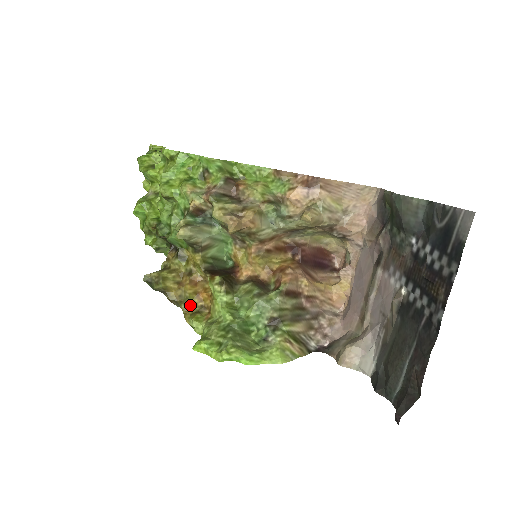
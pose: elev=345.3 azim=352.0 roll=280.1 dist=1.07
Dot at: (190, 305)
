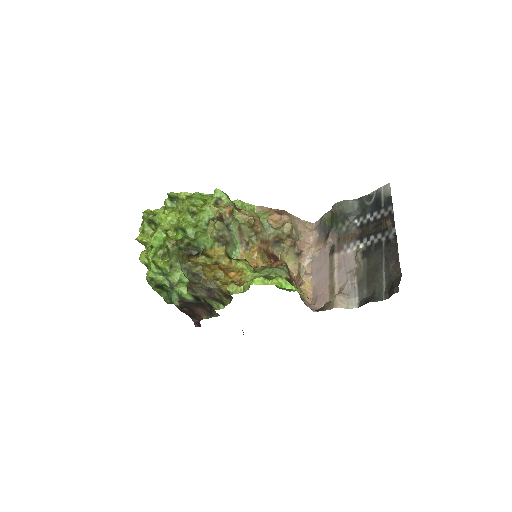
Dot at: (223, 281)
